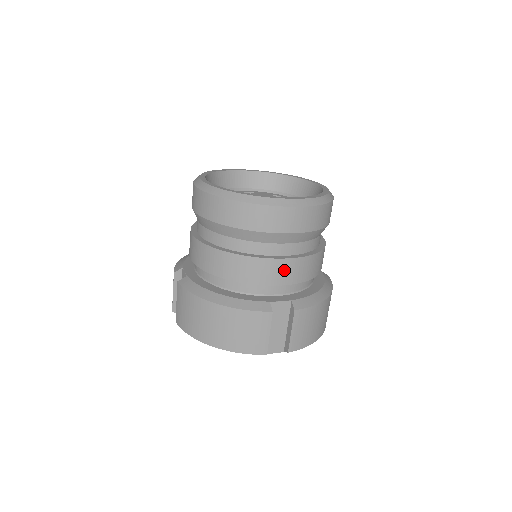
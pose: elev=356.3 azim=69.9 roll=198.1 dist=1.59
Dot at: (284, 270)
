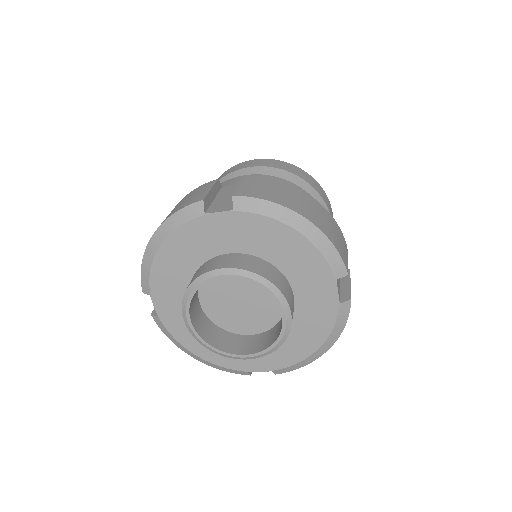
Dot at: occluded
